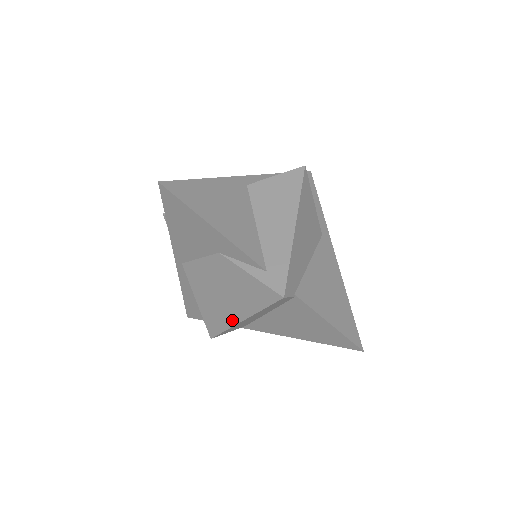
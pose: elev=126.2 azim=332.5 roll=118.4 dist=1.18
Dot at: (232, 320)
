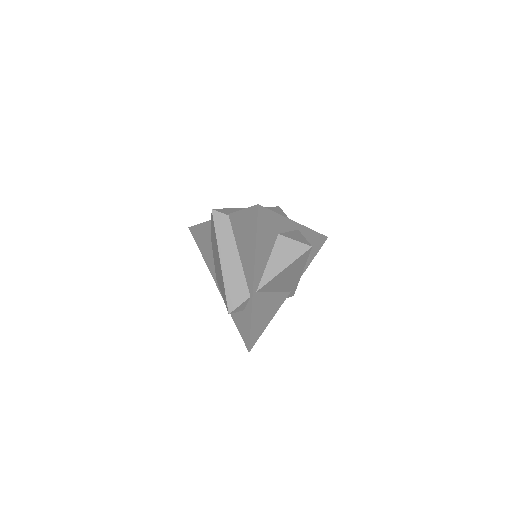
Dot at: (221, 272)
